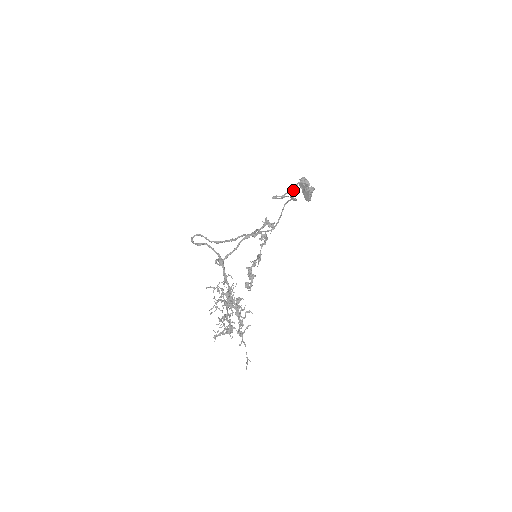
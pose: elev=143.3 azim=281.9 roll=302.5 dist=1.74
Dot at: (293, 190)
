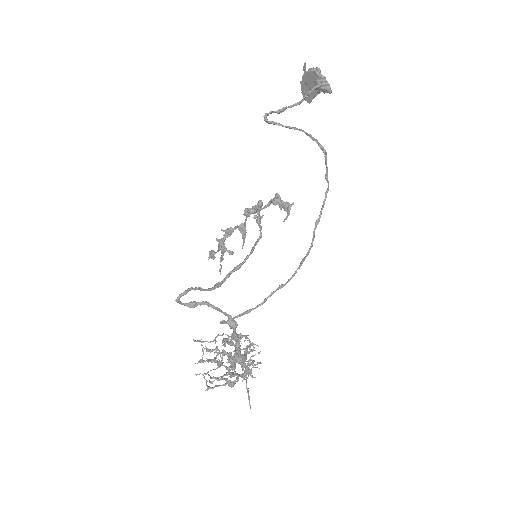
Dot at: (301, 101)
